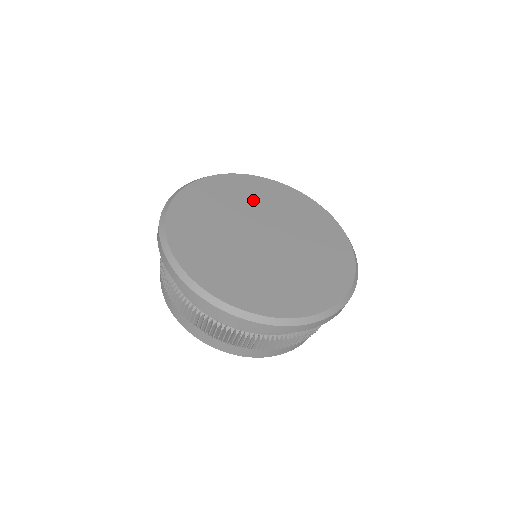
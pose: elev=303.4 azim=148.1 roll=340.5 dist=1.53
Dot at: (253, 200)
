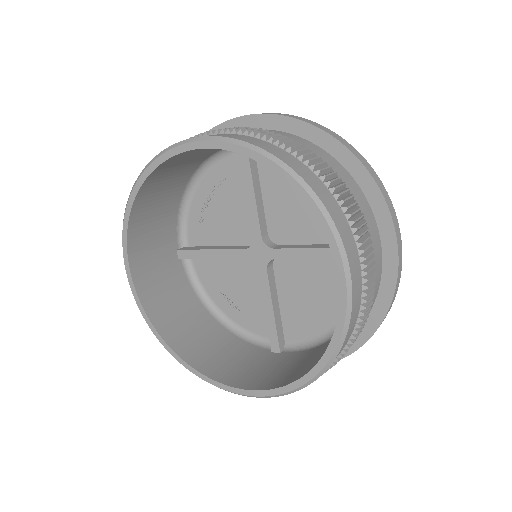
Dot at: occluded
